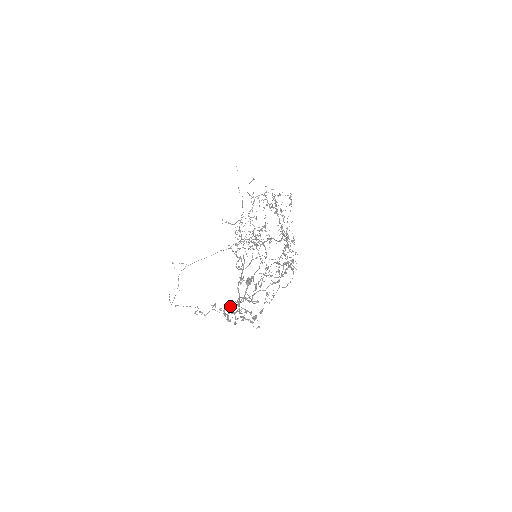
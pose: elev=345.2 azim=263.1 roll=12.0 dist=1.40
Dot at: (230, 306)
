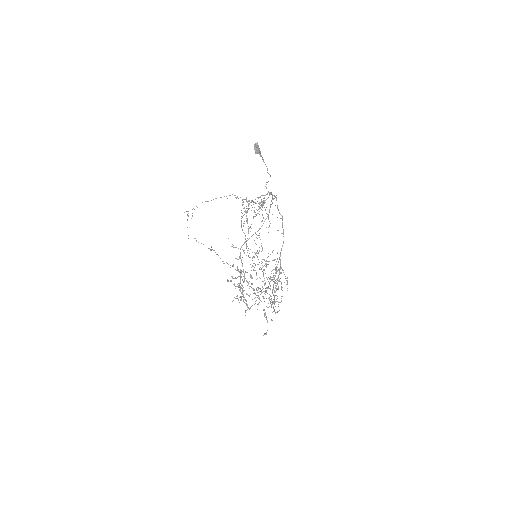
Dot at: occluded
